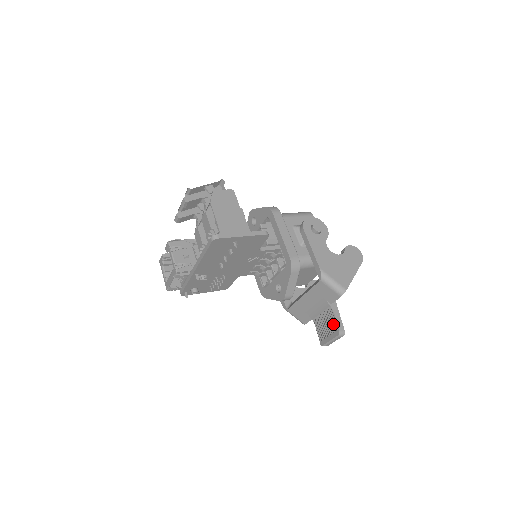
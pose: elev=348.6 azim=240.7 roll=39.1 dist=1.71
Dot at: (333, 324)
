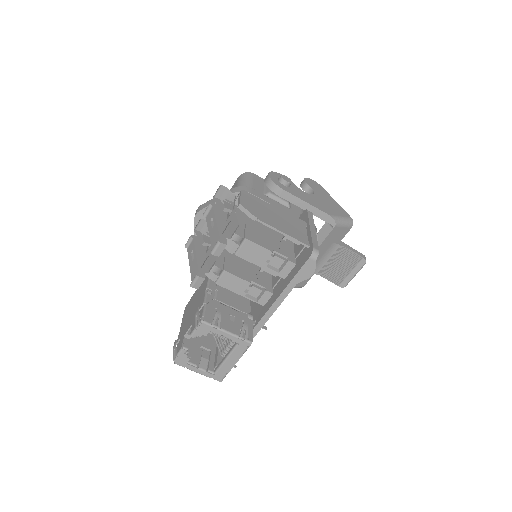
Dot at: (352, 258)
